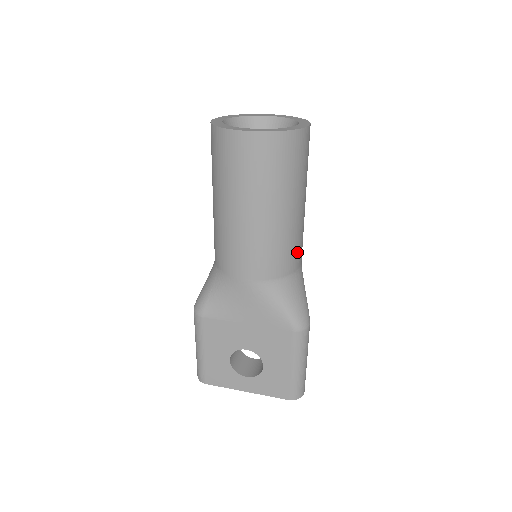
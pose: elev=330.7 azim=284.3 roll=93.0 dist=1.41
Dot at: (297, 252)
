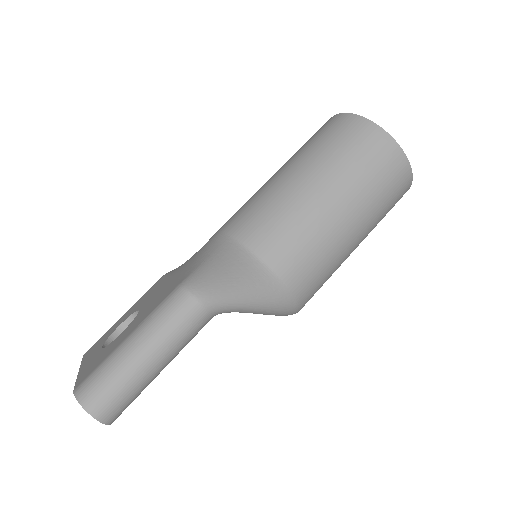
Dot at: (282, 241)
